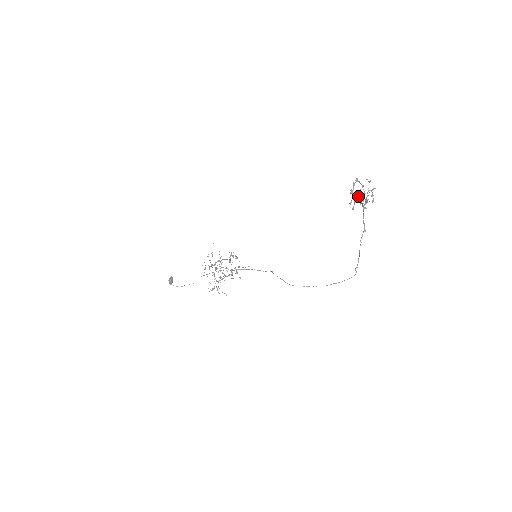
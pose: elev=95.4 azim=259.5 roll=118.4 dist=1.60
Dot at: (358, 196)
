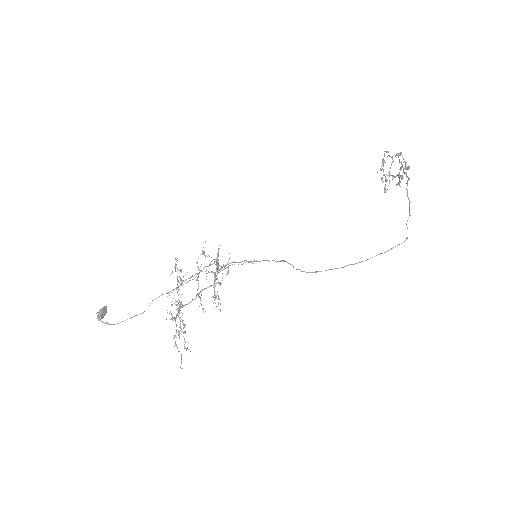
Dot at: occluded
